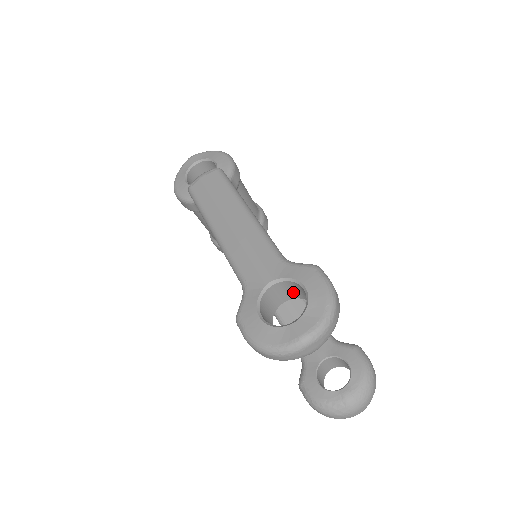
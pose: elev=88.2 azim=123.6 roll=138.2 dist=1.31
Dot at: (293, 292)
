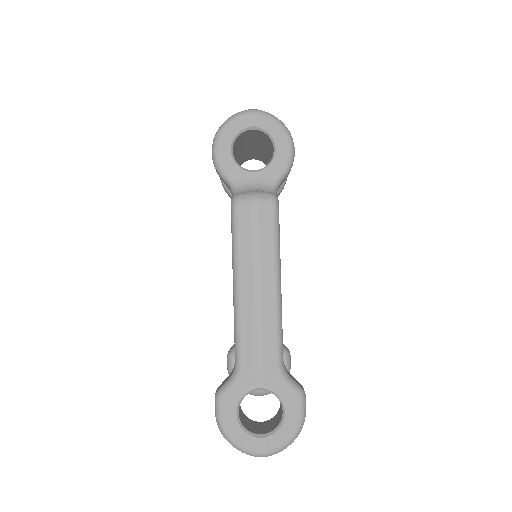
Dot at: occluded
